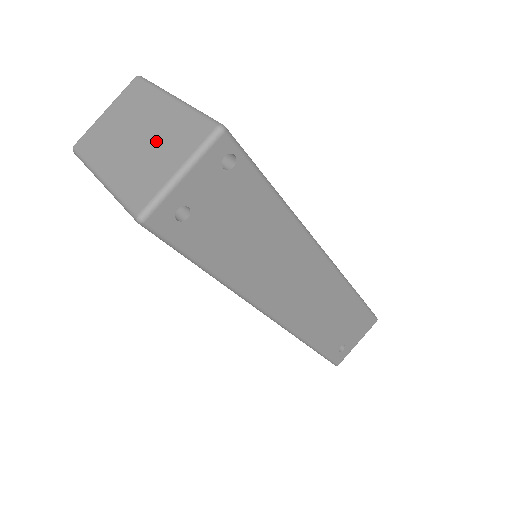
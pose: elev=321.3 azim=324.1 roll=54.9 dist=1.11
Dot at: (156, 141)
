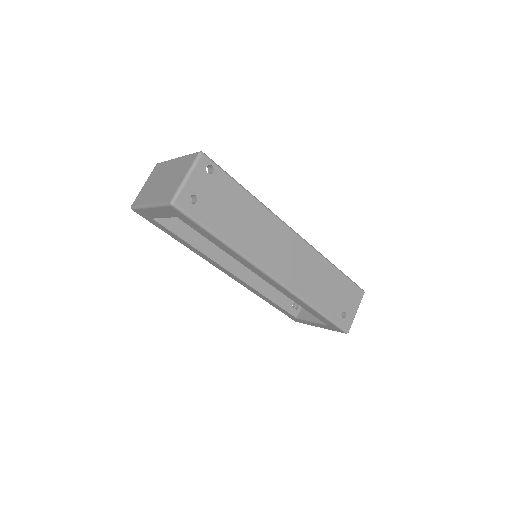
Dot at: (172, 175)
